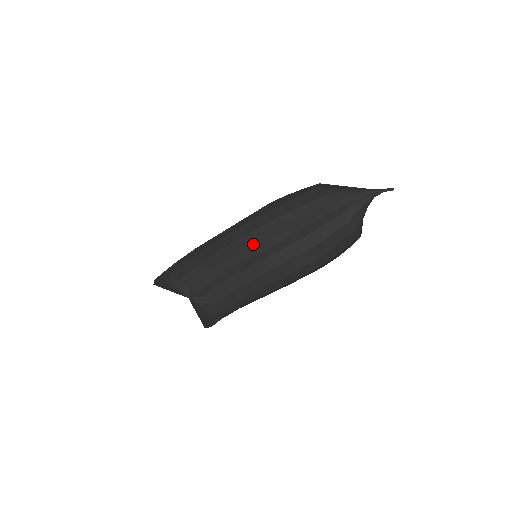
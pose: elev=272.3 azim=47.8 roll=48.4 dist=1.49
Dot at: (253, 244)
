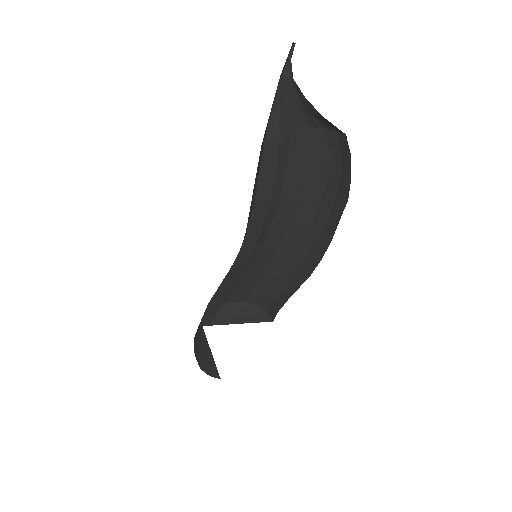
Dot at: (238, 255)
